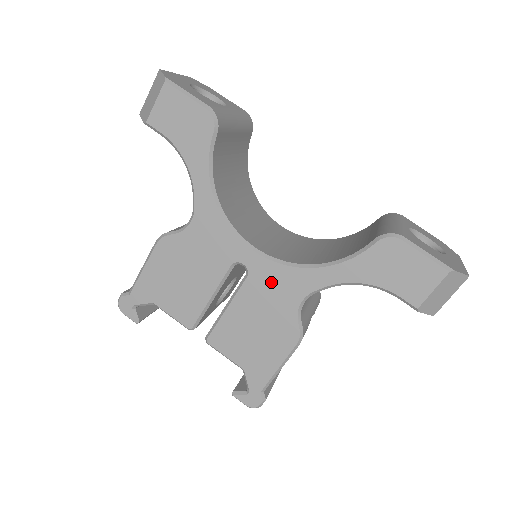
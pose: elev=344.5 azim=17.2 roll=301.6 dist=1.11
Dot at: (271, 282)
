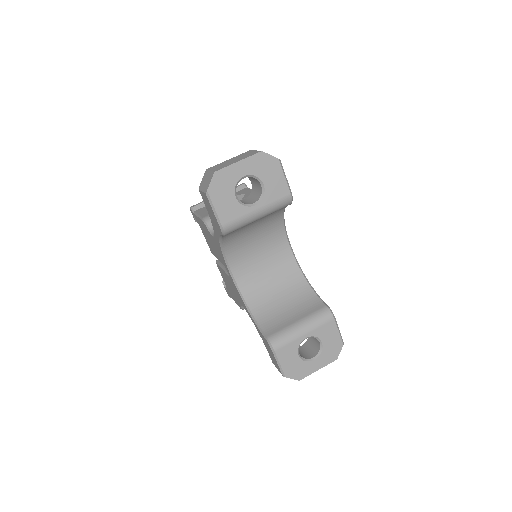
Dot at: (235, 289)
